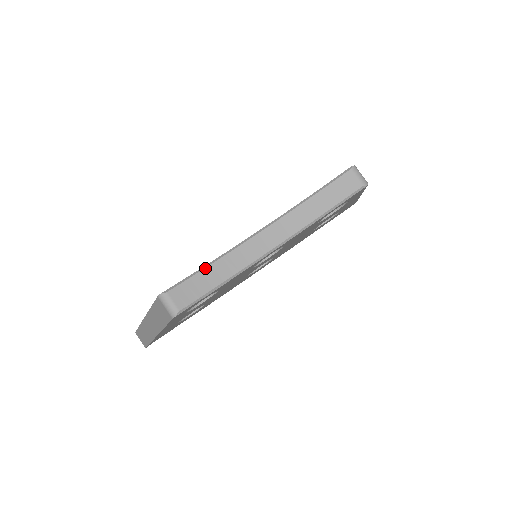
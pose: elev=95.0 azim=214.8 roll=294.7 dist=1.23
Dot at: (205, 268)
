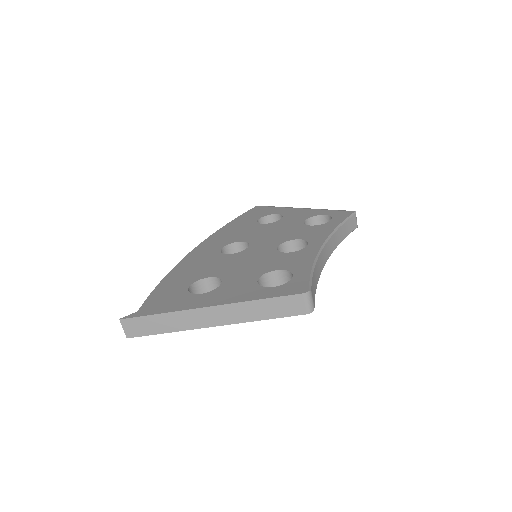
Dot at: (314, 271)
